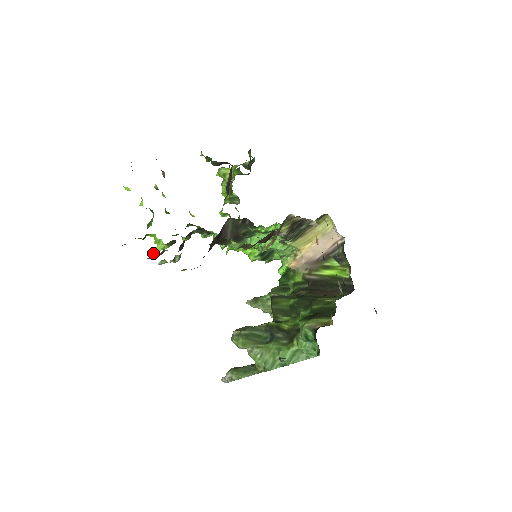
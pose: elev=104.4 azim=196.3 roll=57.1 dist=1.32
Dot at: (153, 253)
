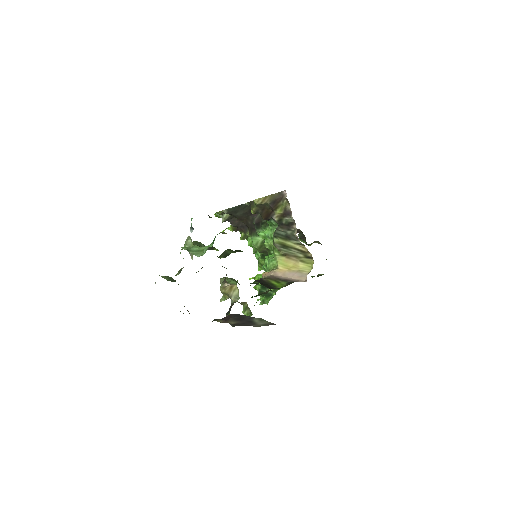
Dot at: occluded
